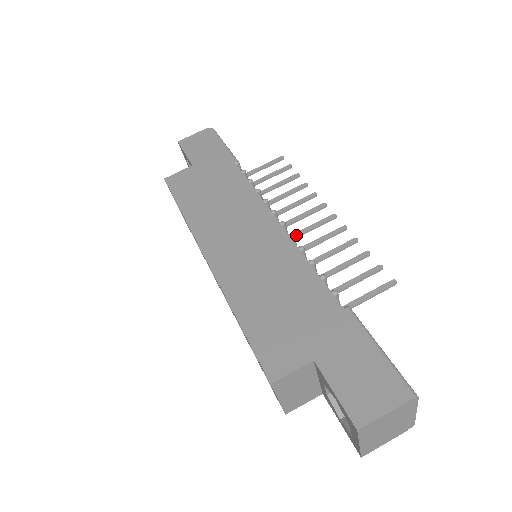
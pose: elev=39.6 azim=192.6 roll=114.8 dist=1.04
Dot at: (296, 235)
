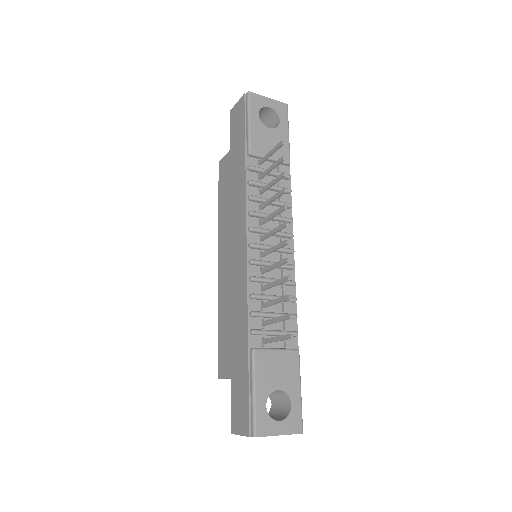
Dot at: (264, 254)
